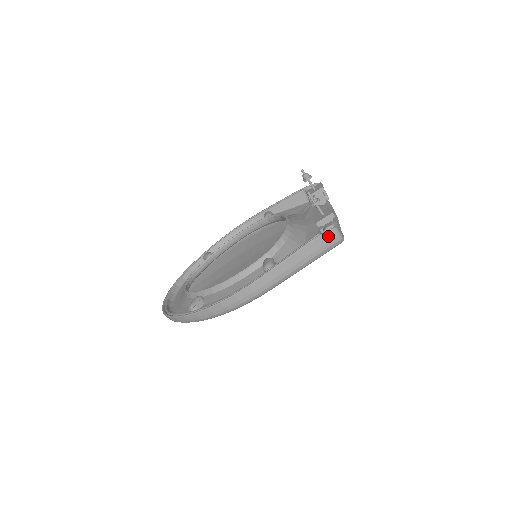
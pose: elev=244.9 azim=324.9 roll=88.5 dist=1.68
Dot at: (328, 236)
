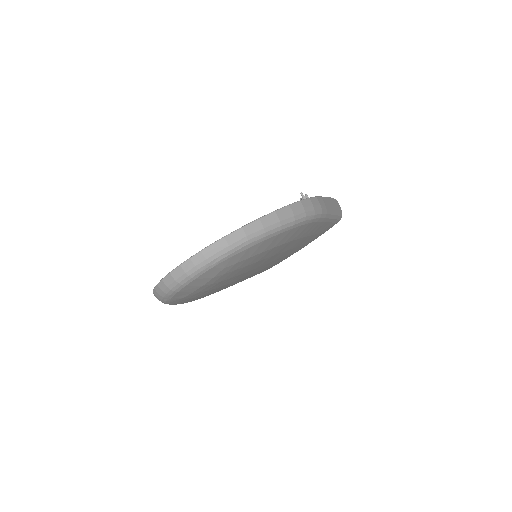
Dot at: (337, 203)
